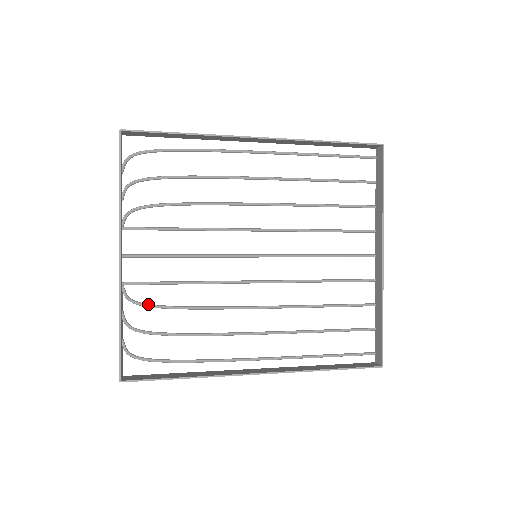
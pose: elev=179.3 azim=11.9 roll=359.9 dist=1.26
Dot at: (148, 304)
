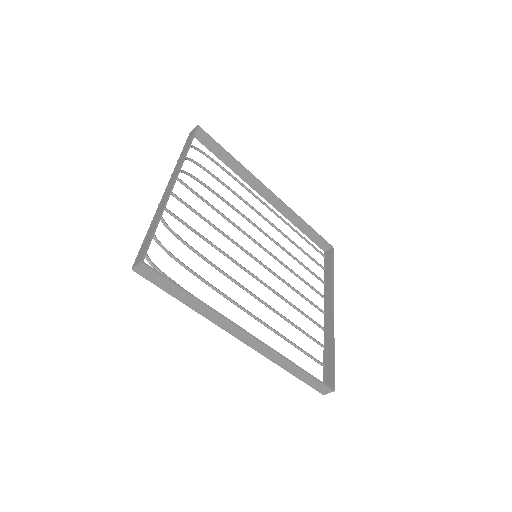
Dot at: occluded
